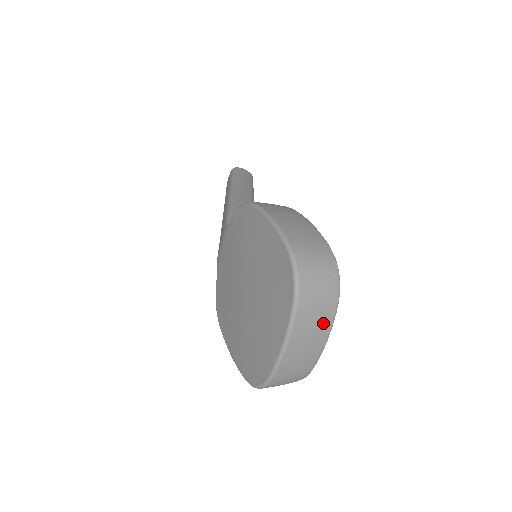
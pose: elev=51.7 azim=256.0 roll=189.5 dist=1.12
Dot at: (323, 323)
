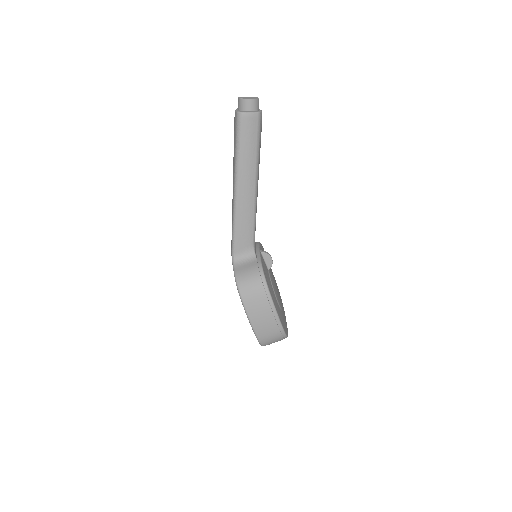
Dot at: occluded
